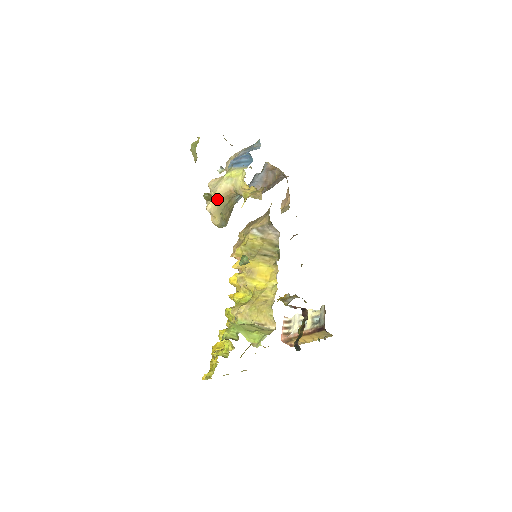
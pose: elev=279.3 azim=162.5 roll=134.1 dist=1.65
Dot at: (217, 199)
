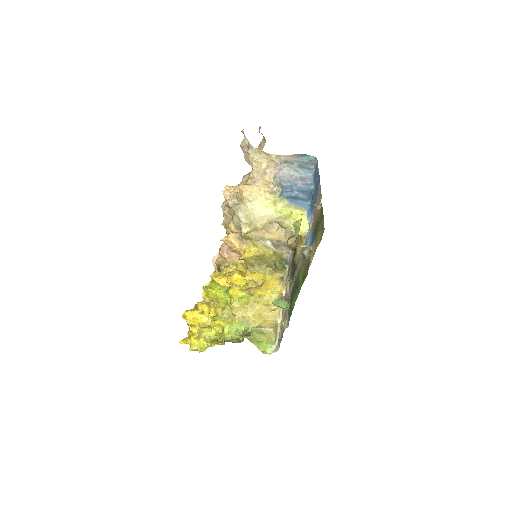
Dot at: (259, 229)
